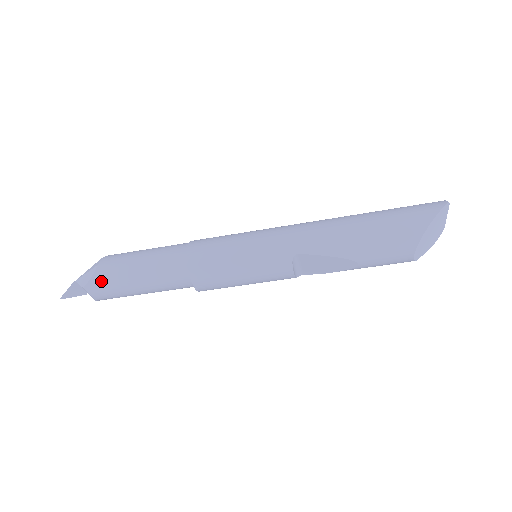
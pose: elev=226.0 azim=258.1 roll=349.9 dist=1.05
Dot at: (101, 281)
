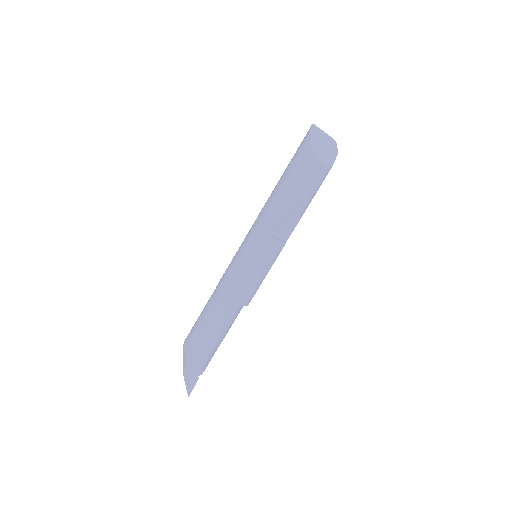
Dot at: (191, 352)
